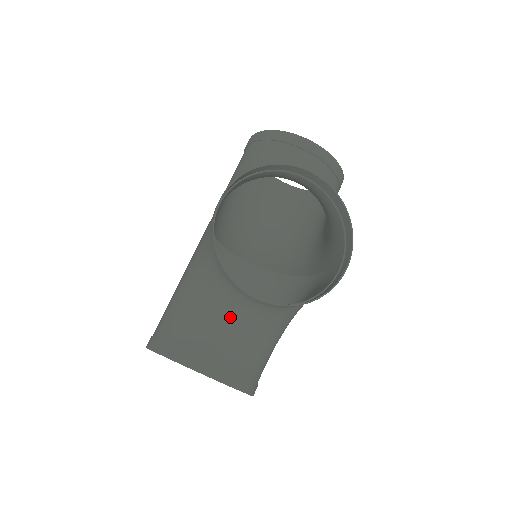
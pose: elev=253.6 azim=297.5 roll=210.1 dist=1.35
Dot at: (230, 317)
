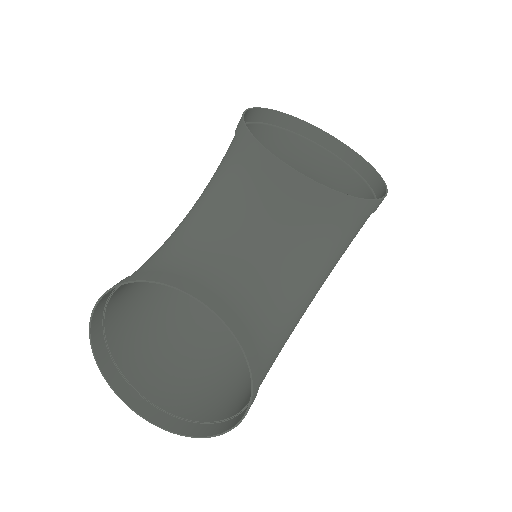
Dot at: (241, 239)
